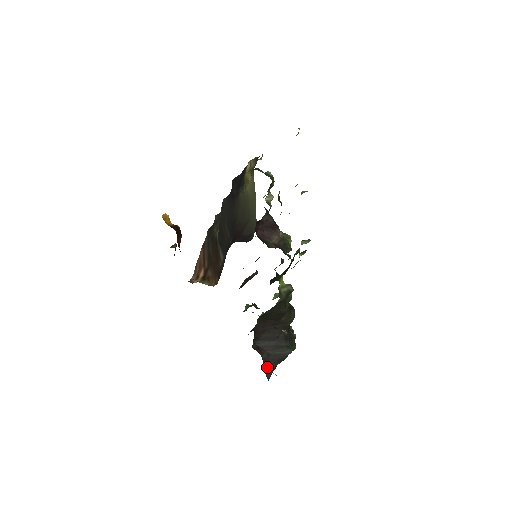
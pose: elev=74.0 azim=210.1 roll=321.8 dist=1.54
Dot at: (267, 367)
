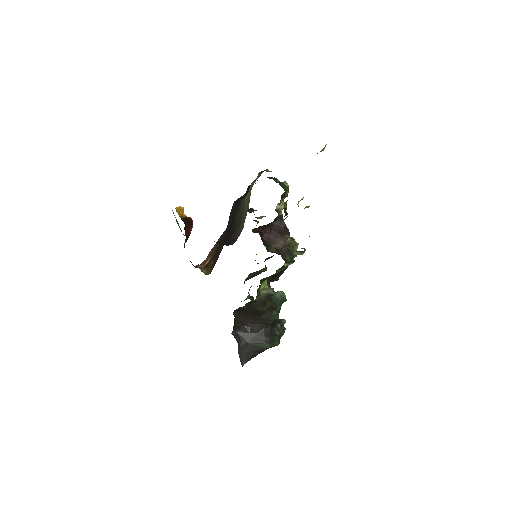
Dot at: (243, 354)
